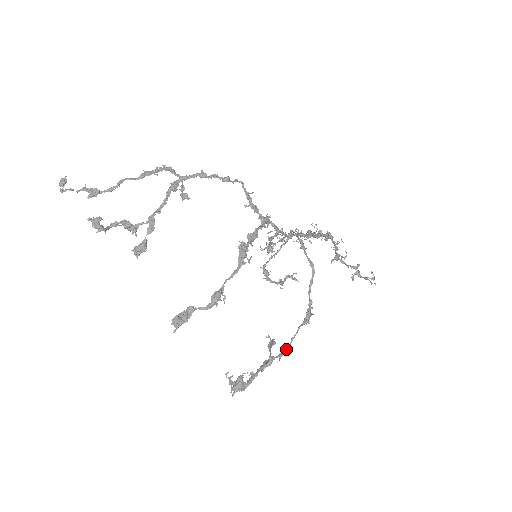
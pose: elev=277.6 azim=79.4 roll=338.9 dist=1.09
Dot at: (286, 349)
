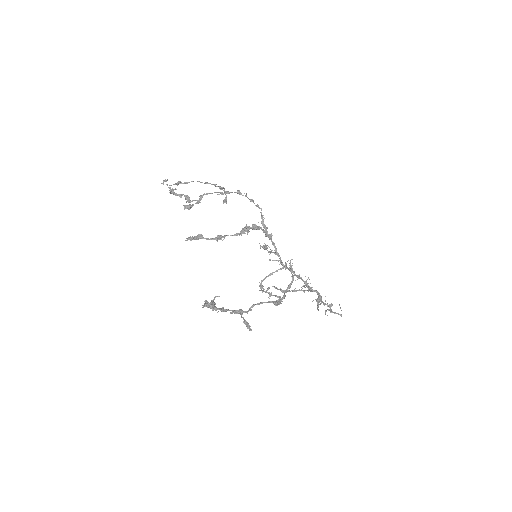
Dot at: (254, 304)
